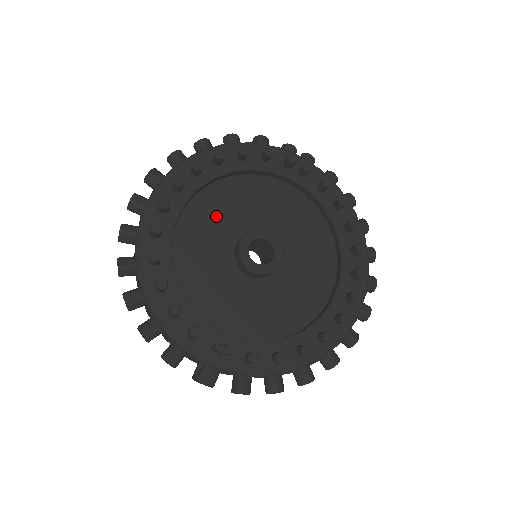
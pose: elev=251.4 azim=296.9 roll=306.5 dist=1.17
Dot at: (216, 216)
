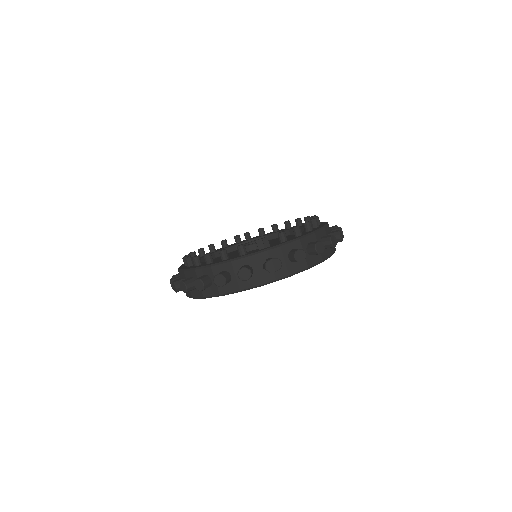
Dot at: occluded
